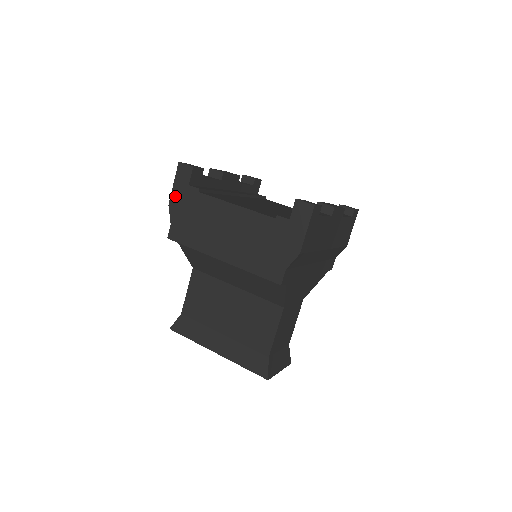
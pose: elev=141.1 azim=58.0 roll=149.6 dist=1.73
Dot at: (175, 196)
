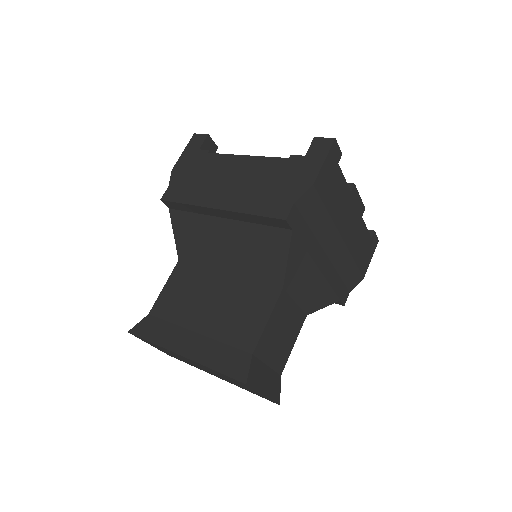
Dot at: (181, 161)
